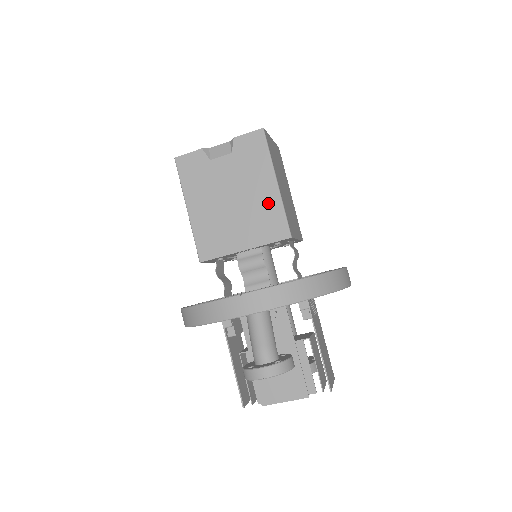
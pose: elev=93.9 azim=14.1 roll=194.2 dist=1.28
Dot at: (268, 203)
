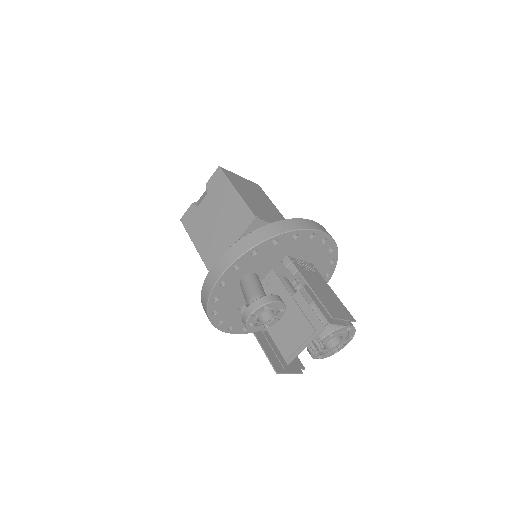
Dot at: (235, 207)
